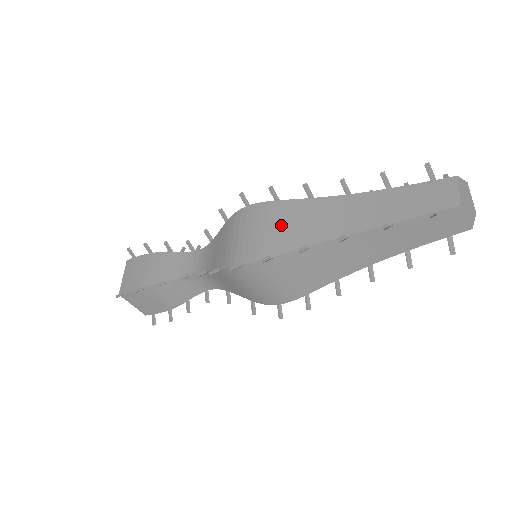
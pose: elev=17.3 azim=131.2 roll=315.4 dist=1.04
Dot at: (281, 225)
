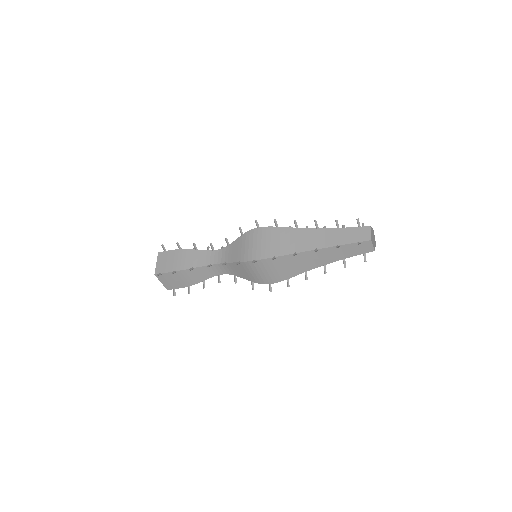
Dot at: (280, 240)
